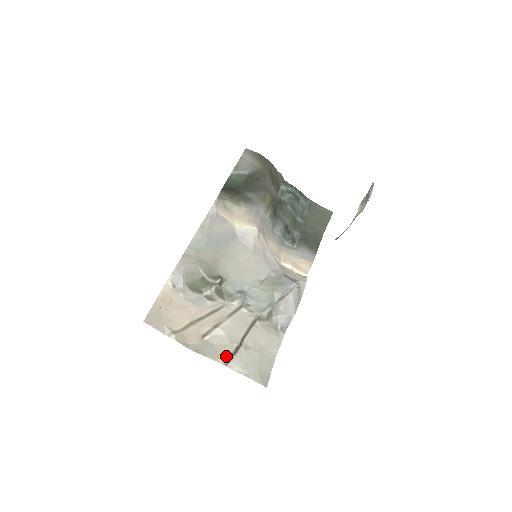
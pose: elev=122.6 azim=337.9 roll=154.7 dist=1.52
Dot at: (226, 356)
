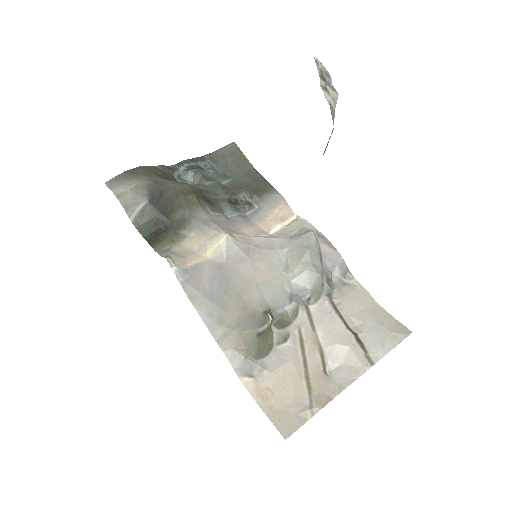
Dot at: (362, 358)
